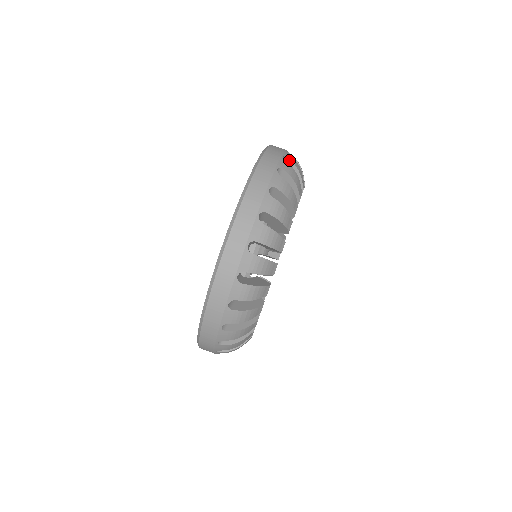
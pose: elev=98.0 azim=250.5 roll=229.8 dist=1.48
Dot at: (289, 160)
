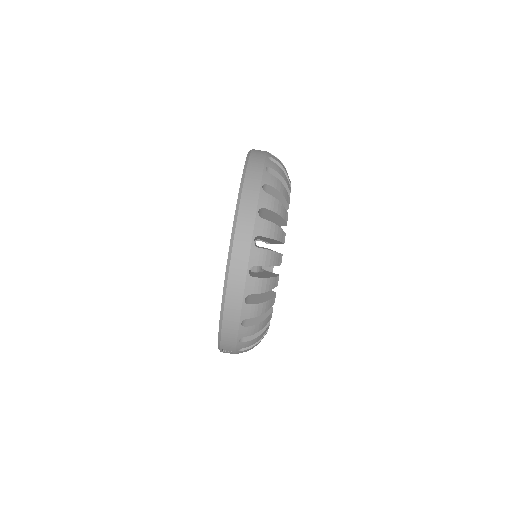
Dot at: occluded
